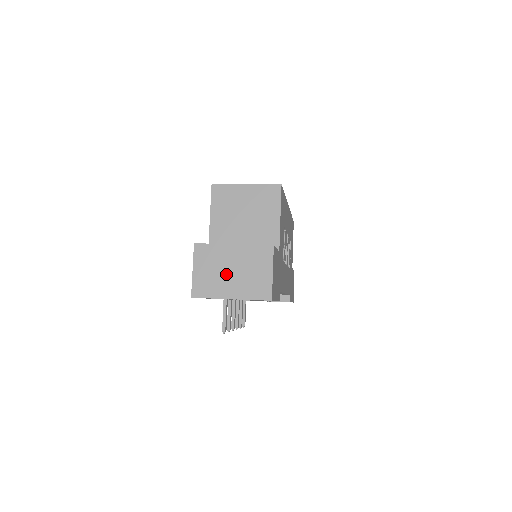
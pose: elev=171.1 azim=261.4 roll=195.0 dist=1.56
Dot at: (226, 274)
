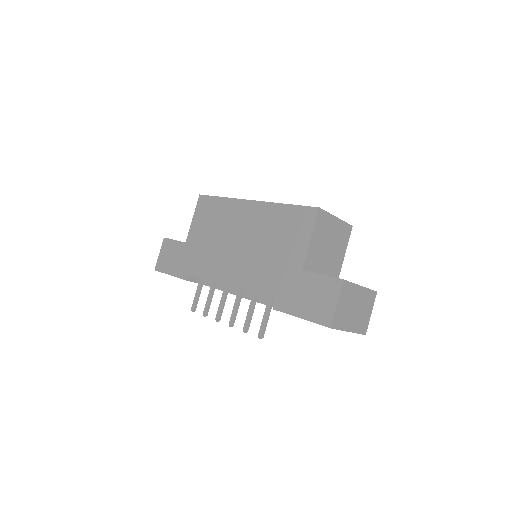
Dot at: (352, 311)
